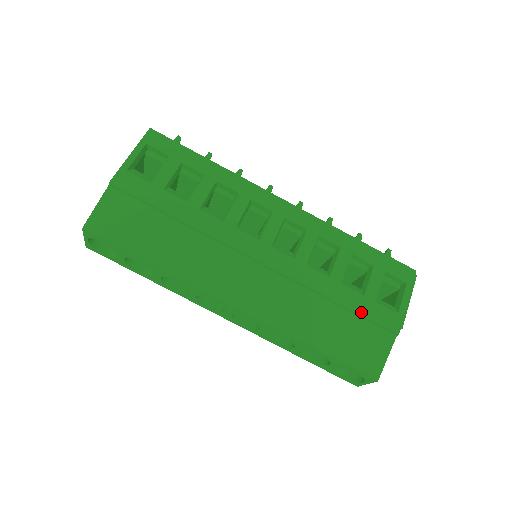
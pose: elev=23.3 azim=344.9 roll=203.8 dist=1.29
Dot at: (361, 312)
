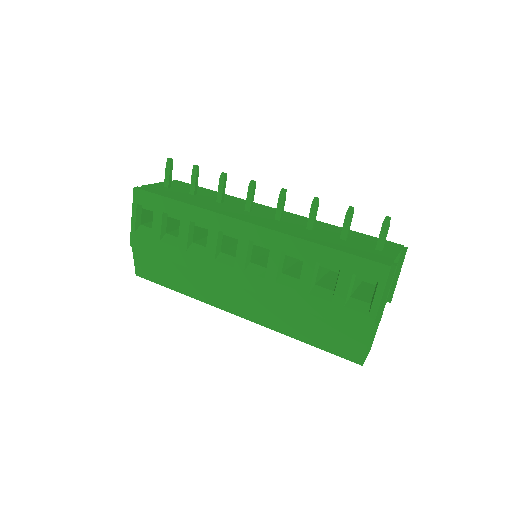
Dot at: (330, 318)
